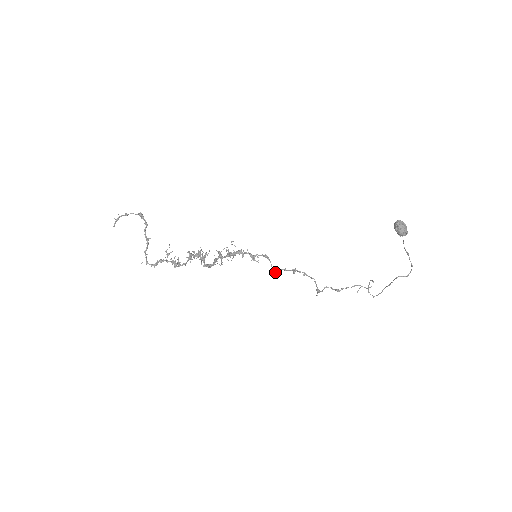
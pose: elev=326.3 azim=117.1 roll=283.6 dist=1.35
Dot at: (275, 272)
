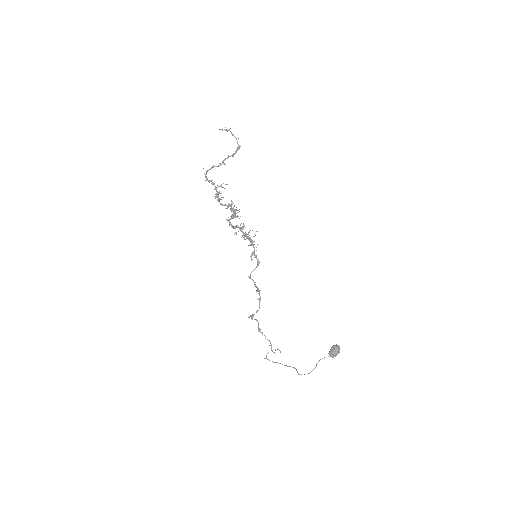
Dot at: (249, 276)
